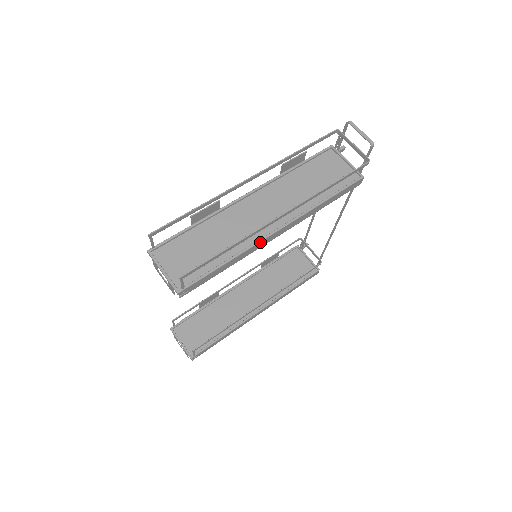
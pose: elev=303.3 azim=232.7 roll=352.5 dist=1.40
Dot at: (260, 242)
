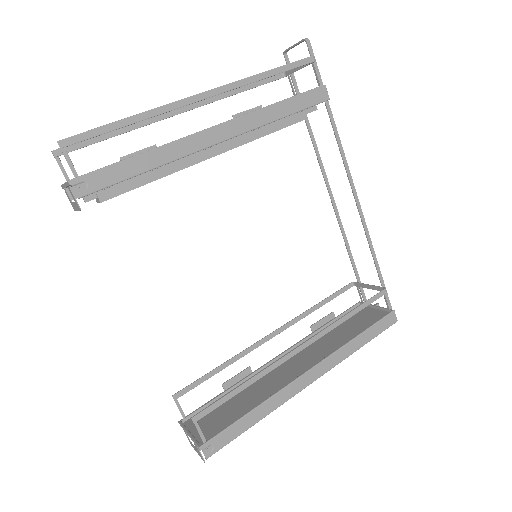
Dot at: (188, 138)
